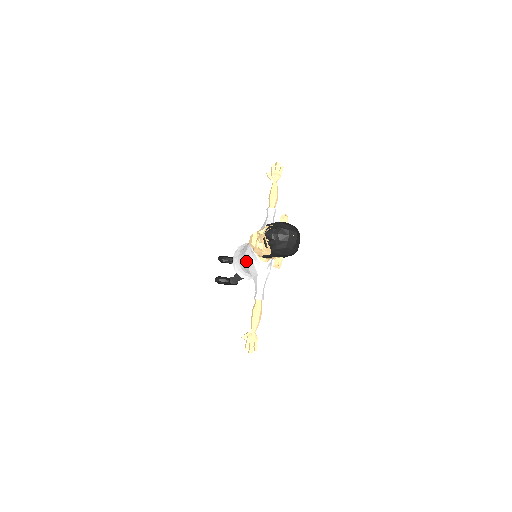
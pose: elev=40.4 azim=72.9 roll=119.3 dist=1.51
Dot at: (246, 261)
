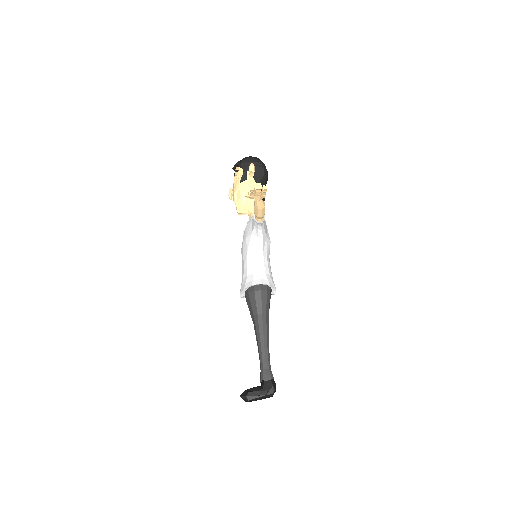
Dot at: (242, 244)
